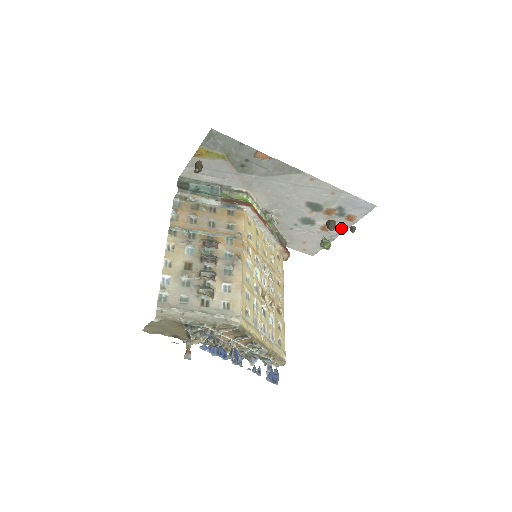
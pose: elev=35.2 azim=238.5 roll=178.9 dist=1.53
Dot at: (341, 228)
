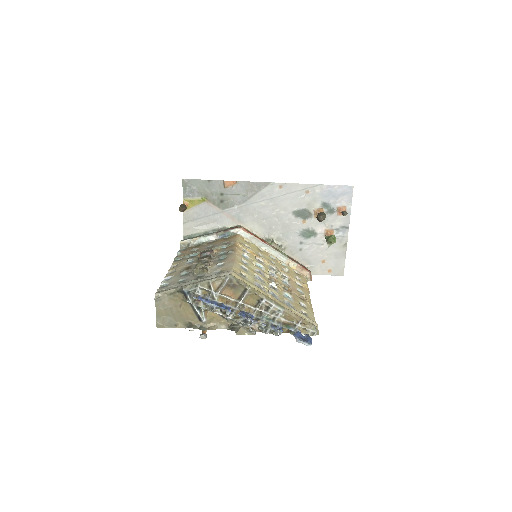
Dot at: (343, 227)
